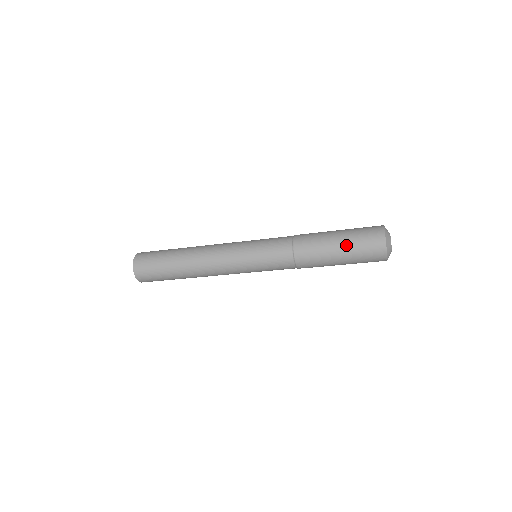
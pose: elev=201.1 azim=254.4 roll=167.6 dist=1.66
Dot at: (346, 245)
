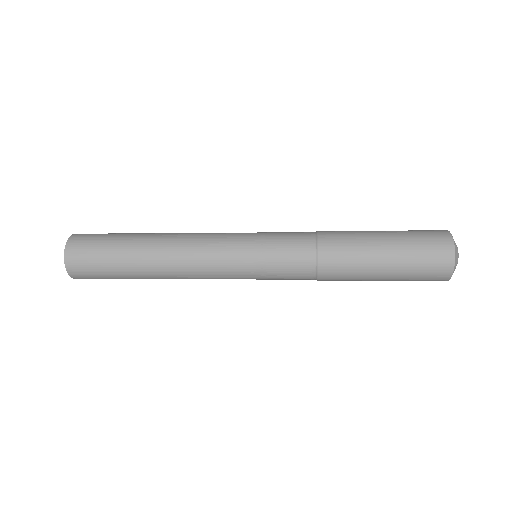
Dot at: (396, 267)
